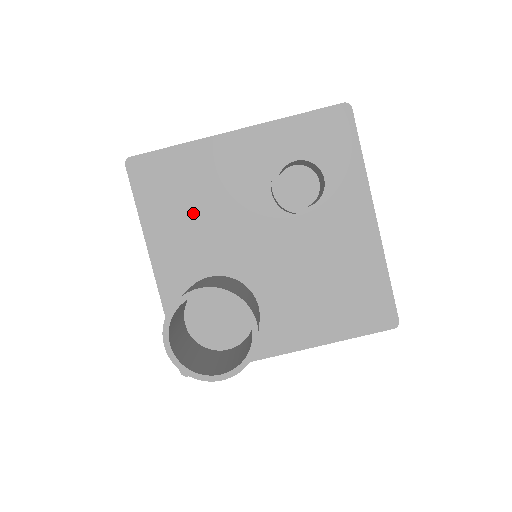
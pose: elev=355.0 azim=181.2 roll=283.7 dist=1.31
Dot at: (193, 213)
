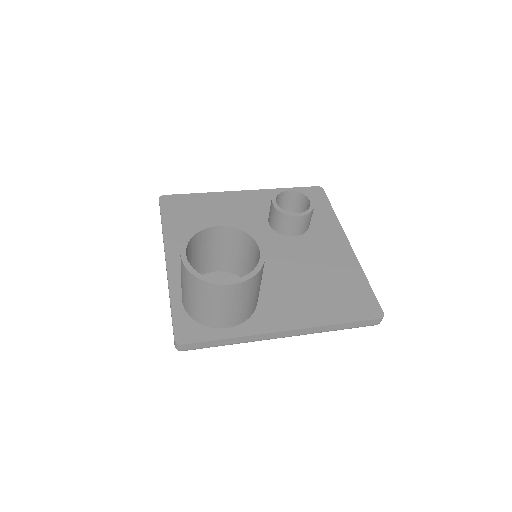
Dot at: occluded
